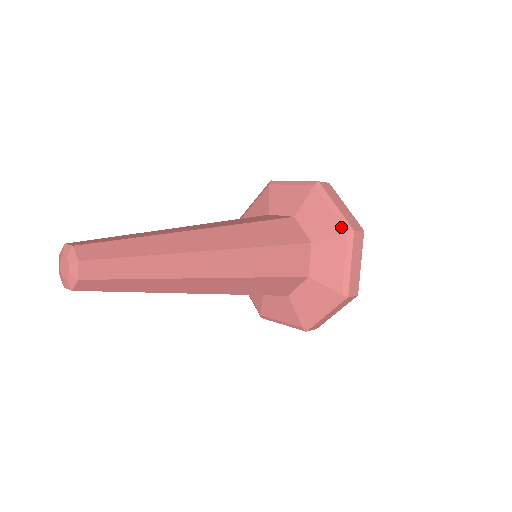
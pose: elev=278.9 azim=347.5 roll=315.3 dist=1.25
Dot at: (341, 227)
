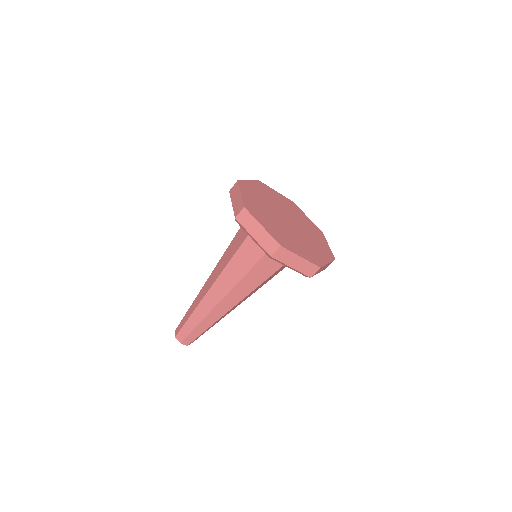
Dot at: (265, 253)
